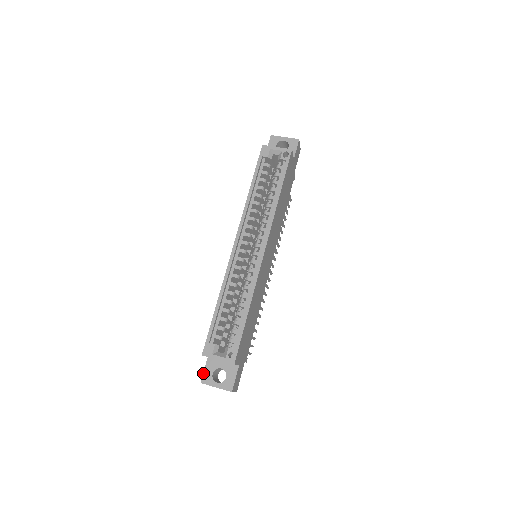
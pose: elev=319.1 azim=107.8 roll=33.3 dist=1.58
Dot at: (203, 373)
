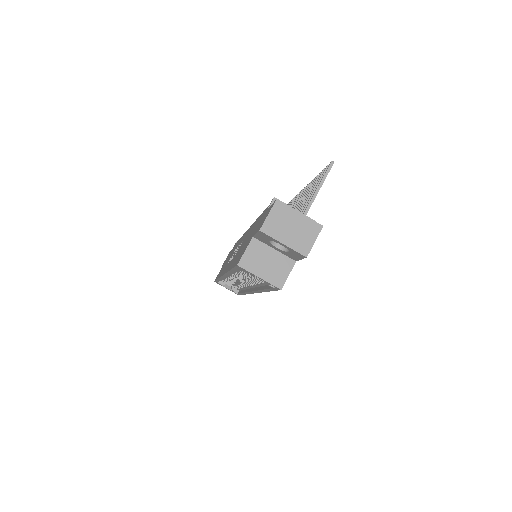
Dot at: occluded
